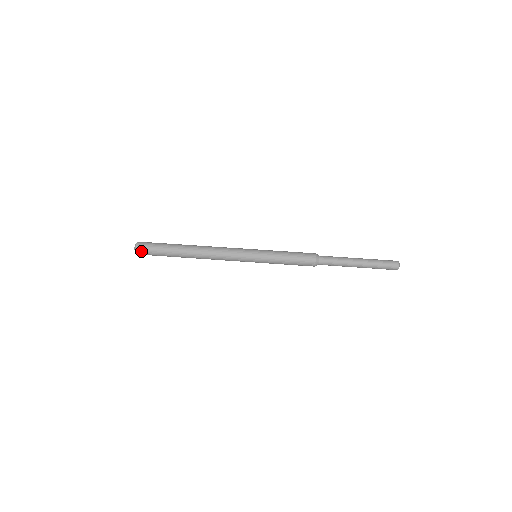
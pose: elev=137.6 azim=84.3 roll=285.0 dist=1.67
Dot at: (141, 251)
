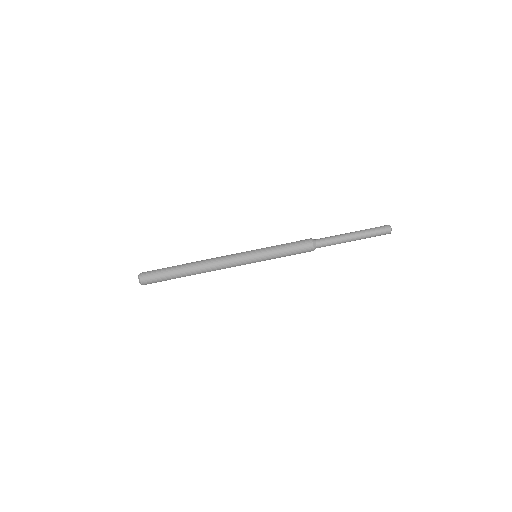
Dot at: occluded
